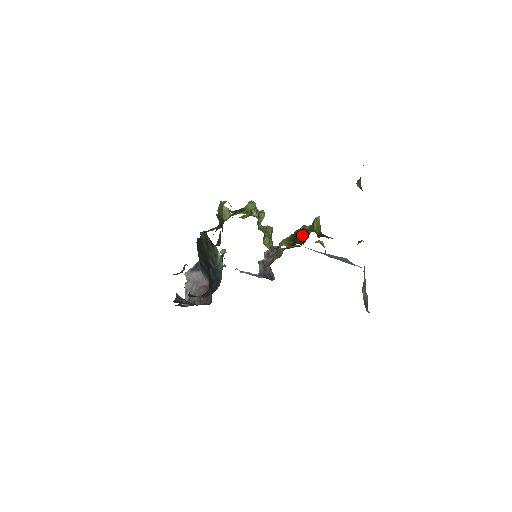
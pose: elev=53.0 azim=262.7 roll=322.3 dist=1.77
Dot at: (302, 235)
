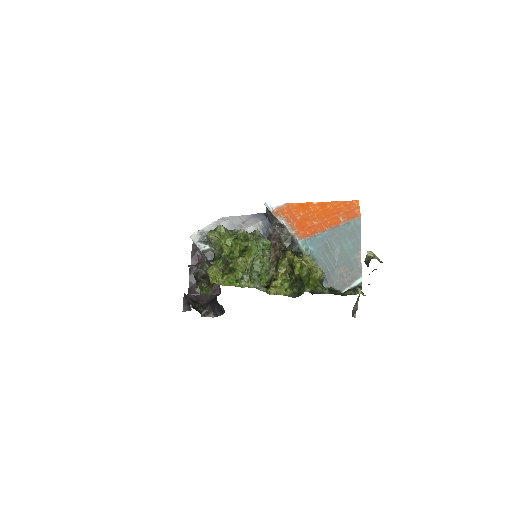
Dot at: (298, 278)
